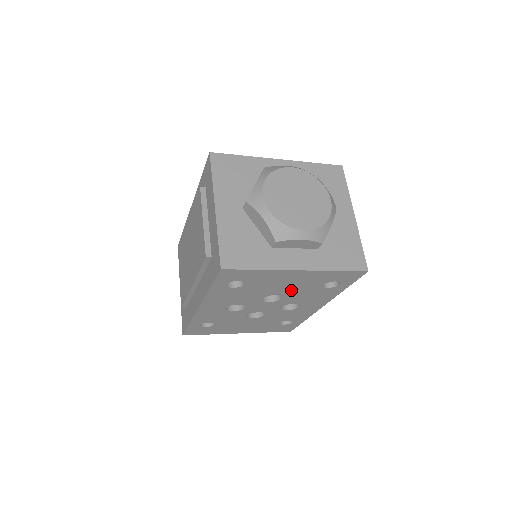
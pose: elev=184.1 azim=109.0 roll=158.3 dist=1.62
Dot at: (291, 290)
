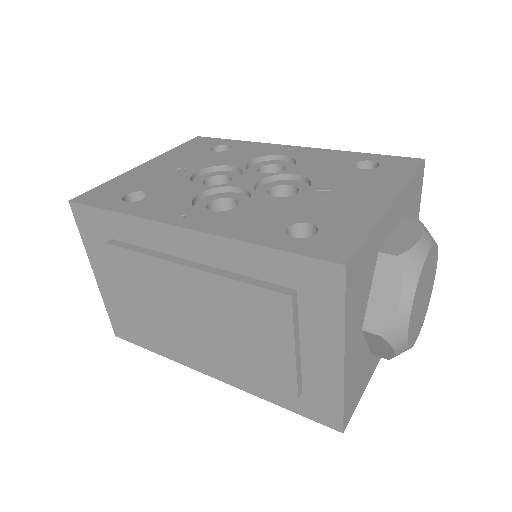
Dot at: occluded
